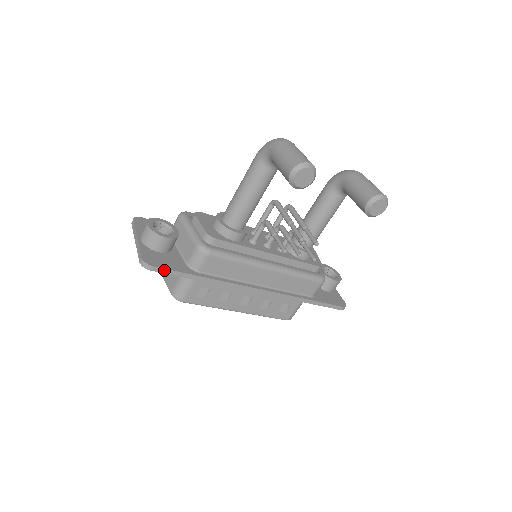
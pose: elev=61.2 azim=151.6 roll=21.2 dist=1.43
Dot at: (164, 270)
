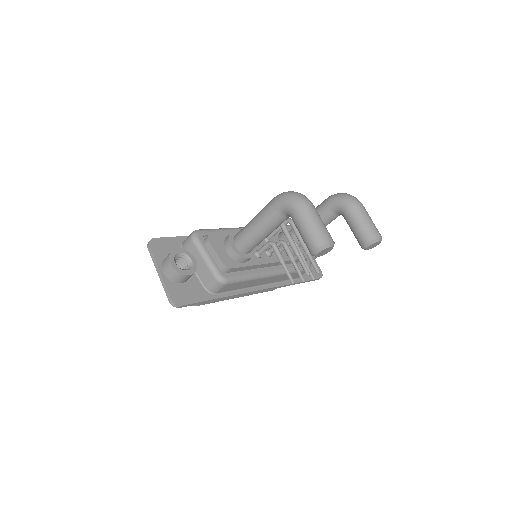
Dot at: (190, 304)
